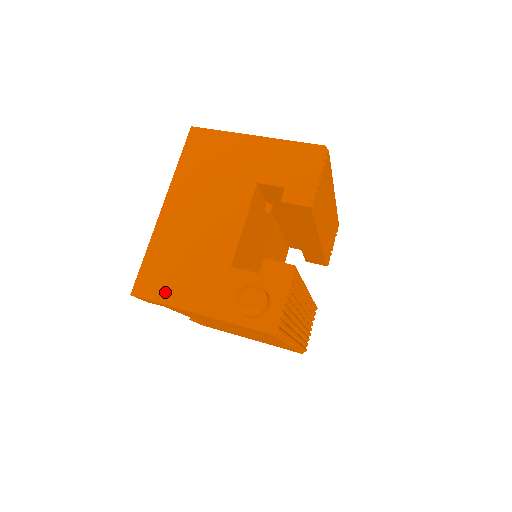
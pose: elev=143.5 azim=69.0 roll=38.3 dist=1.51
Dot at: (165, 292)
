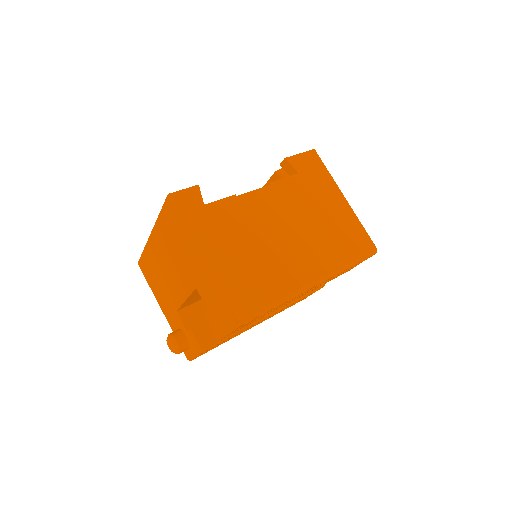
Dot at: (150, 282)
